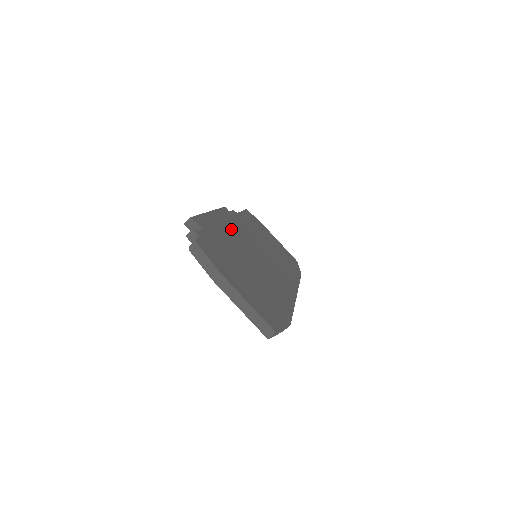
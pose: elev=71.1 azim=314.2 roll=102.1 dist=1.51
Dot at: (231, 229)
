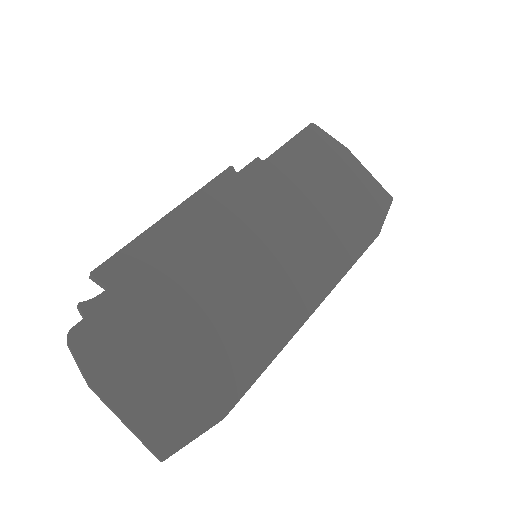
Dot at: (207, 230)
